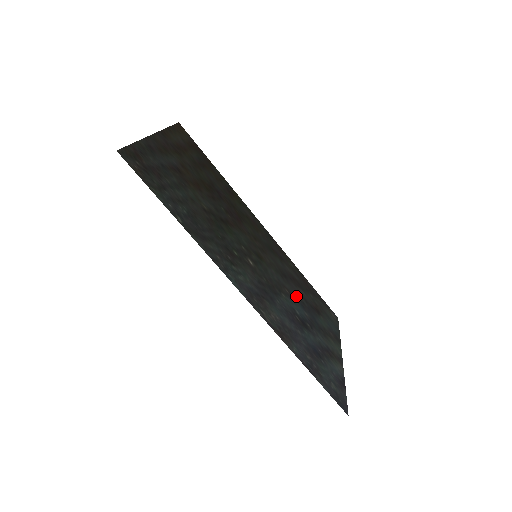
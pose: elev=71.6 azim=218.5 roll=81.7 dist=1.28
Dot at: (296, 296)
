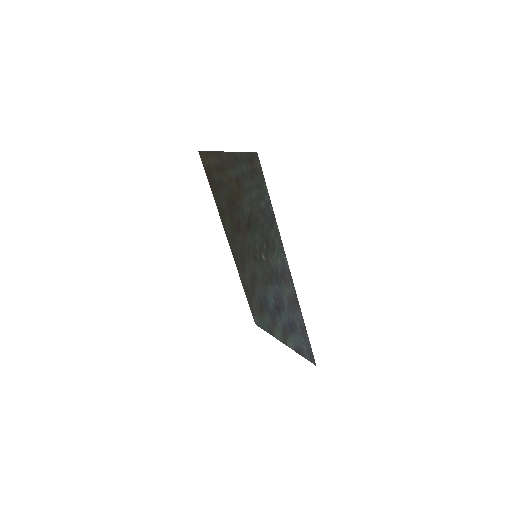
Dot at: (263, 293)
